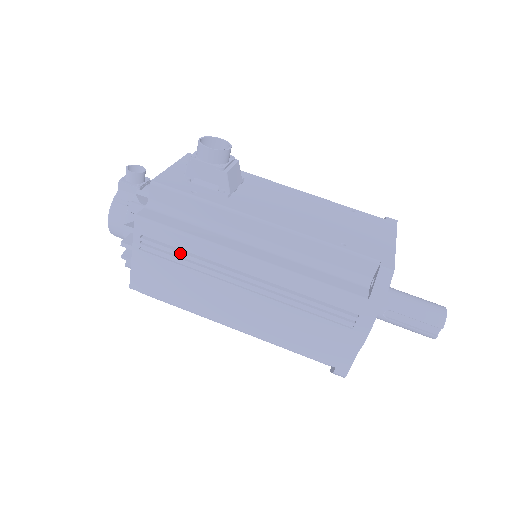
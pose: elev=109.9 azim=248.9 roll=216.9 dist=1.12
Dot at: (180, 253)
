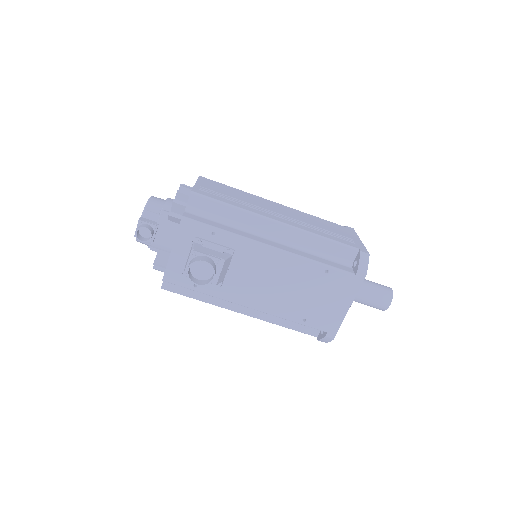
Dot at: occluded
